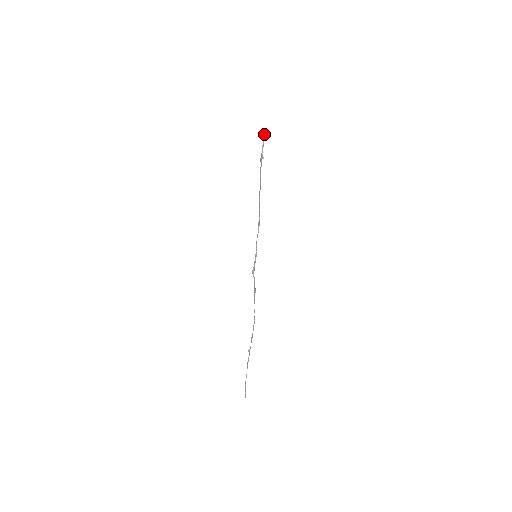
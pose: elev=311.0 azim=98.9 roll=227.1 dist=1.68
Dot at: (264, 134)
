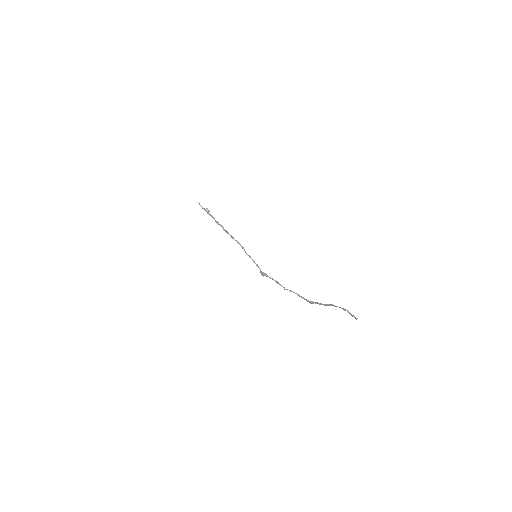
Dot at: occluded
